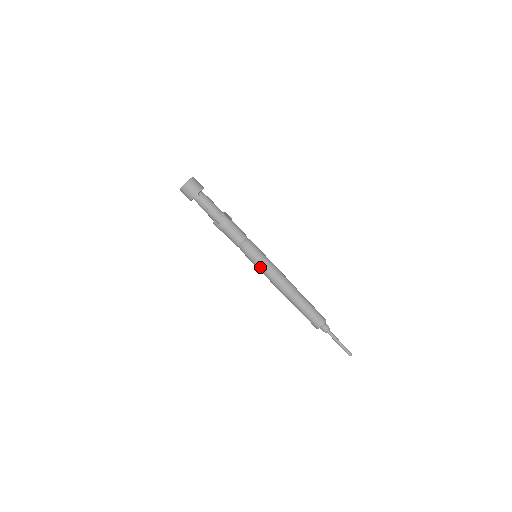
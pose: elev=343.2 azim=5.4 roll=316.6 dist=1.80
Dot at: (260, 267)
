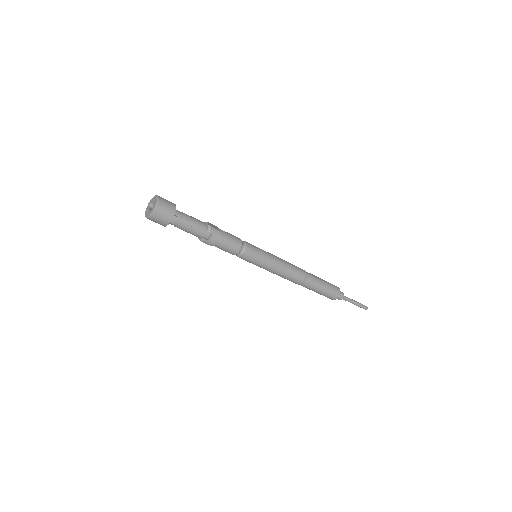
Dot at: (266, 267)
